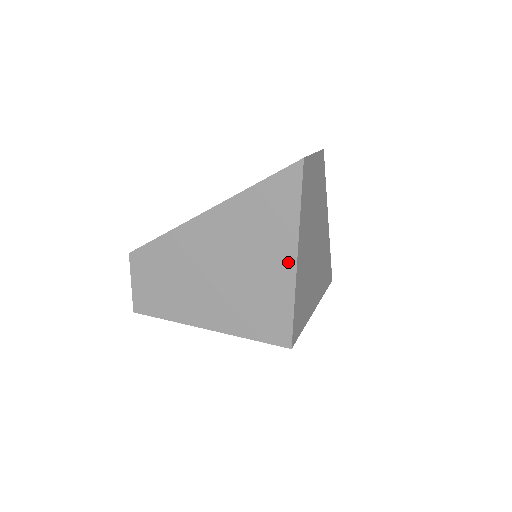
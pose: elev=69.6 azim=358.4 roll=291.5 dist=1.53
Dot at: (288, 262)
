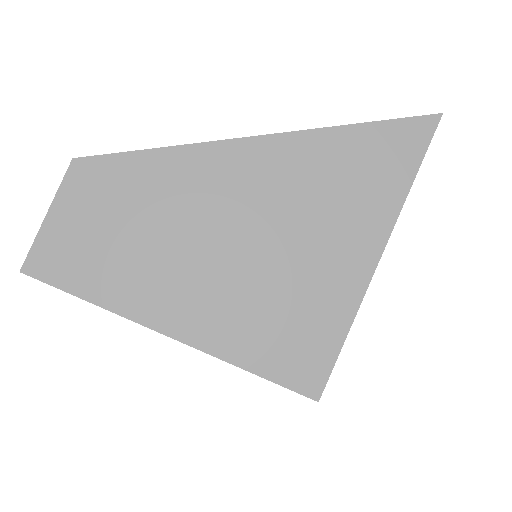
Dot at: (367, 253)
